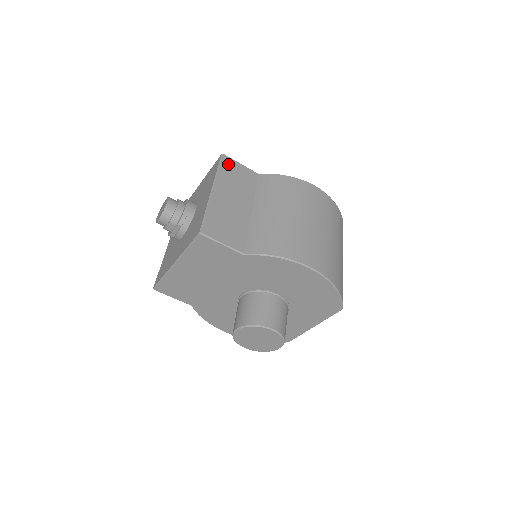
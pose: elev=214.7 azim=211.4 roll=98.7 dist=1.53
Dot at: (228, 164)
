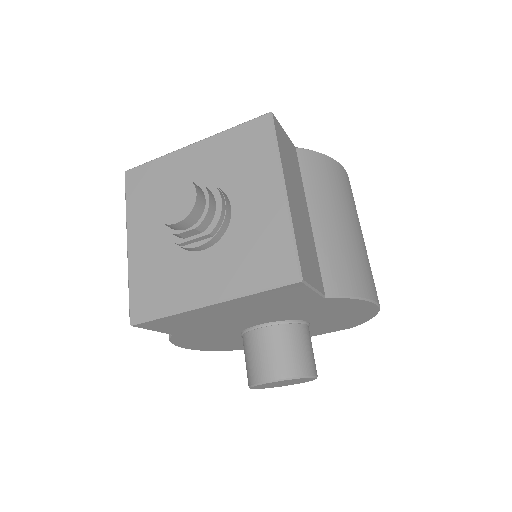
Dot at: (279, 133)
